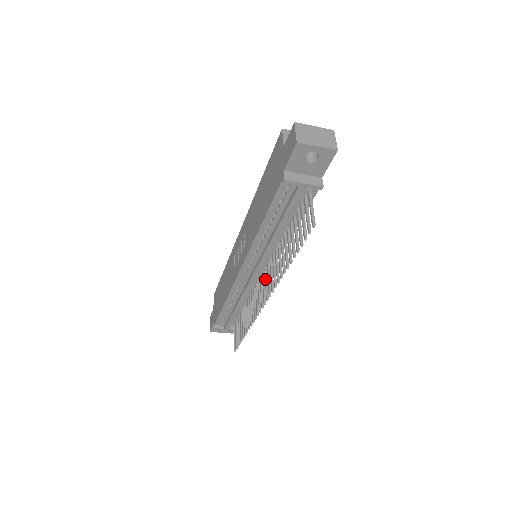
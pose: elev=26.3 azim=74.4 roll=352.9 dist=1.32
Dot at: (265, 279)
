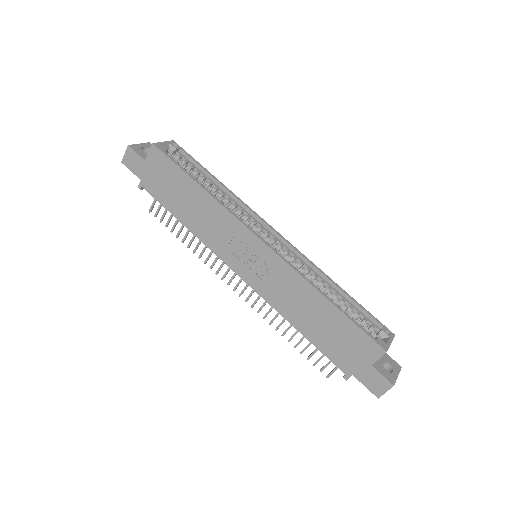
Dot at: occluded
